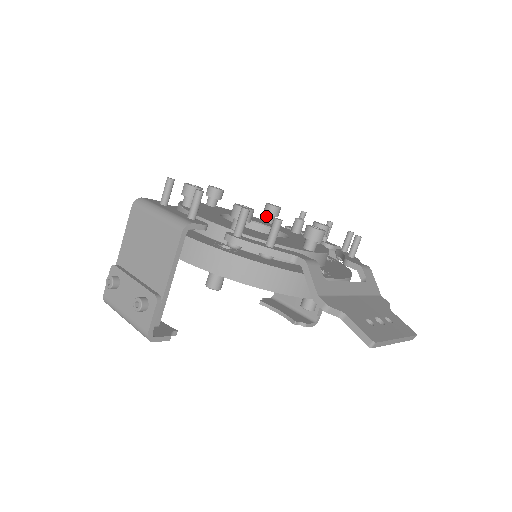
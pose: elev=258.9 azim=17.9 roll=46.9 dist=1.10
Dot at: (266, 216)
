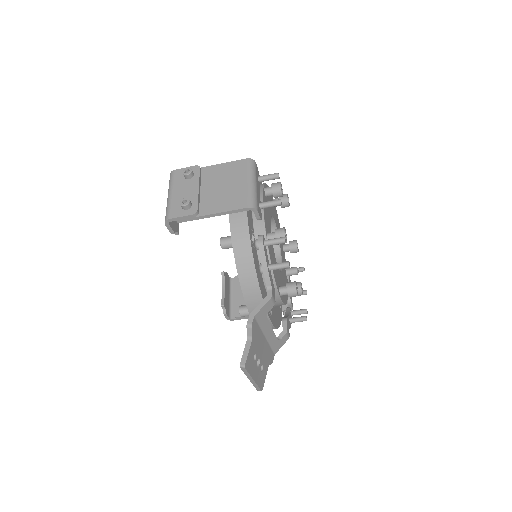
Dot at: (287, 245)
